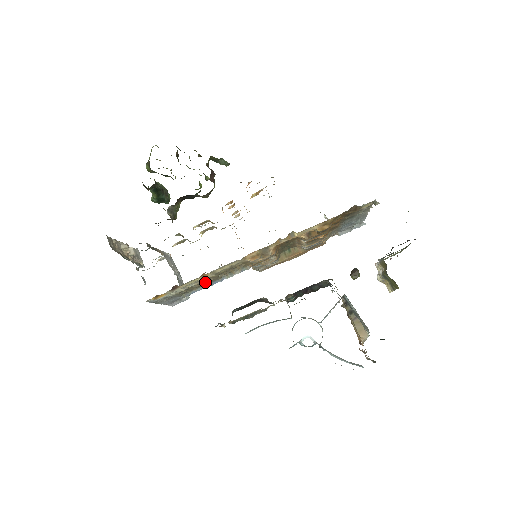
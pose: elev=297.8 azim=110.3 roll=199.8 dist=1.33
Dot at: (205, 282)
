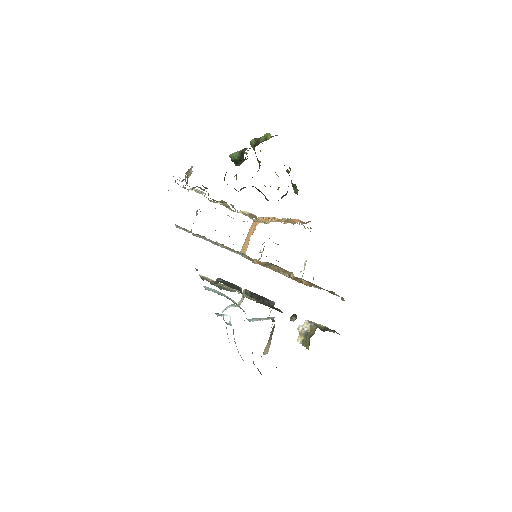
Dot at: occluded
